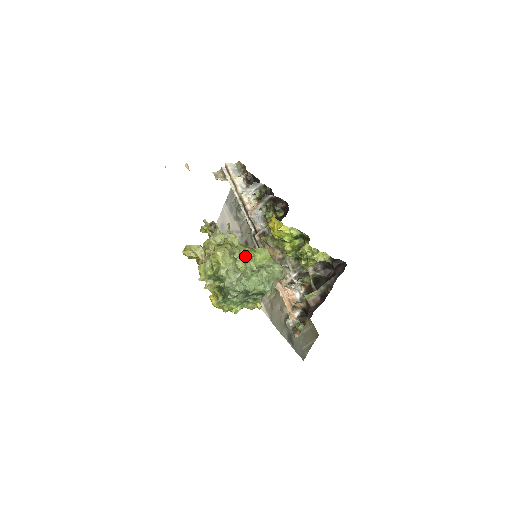
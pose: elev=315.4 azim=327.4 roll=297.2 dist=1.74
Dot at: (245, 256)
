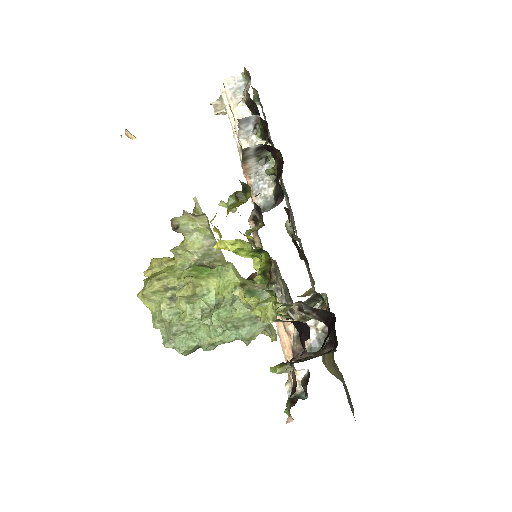
Dot at: occluded
